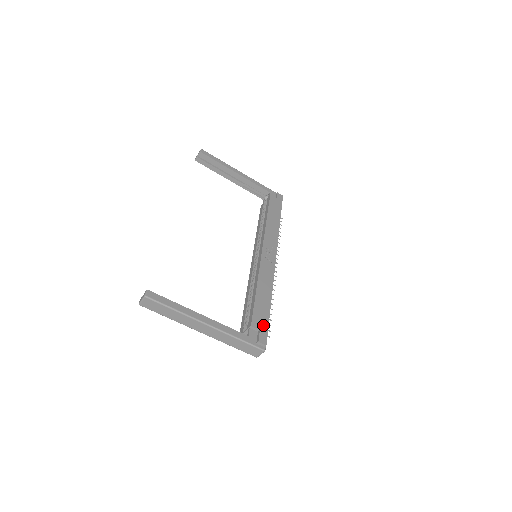
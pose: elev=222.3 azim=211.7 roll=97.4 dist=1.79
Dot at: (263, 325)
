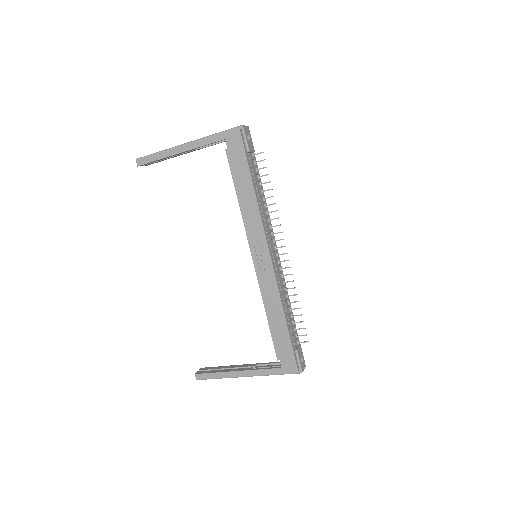
Dot at: (288, 353)
